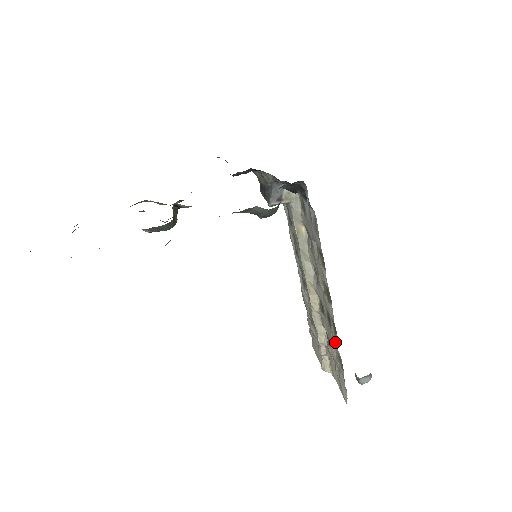
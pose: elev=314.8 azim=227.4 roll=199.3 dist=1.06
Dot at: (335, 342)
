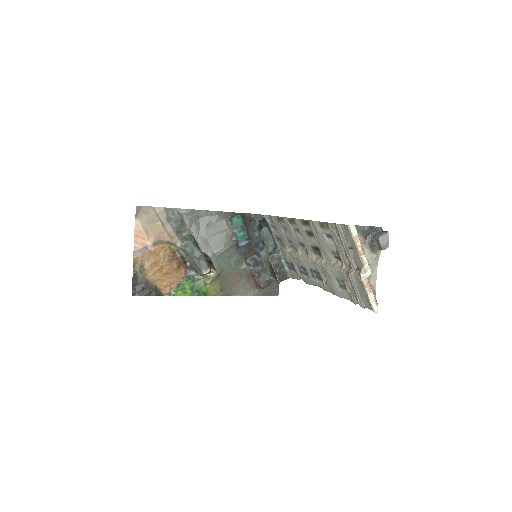
Dot at: (313, 227)
